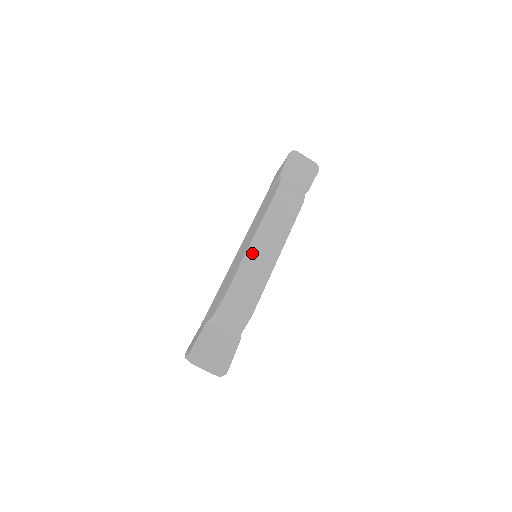
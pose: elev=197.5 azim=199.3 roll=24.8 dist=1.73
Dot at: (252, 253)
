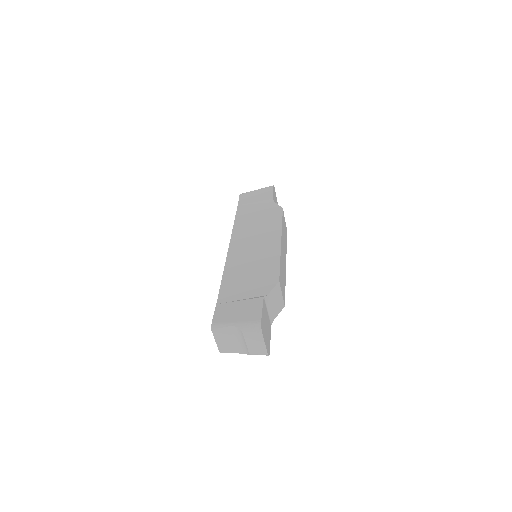
Dot at: (282, 252)
